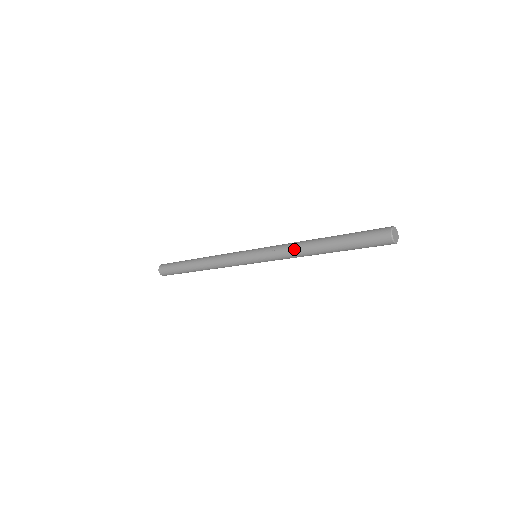
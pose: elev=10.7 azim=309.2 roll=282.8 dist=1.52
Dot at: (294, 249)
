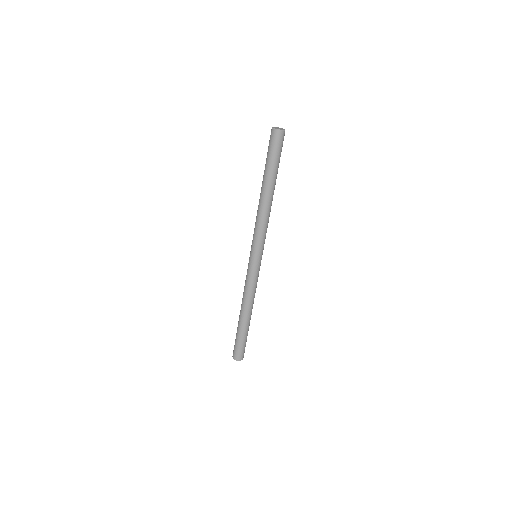
Dot at: occluded
